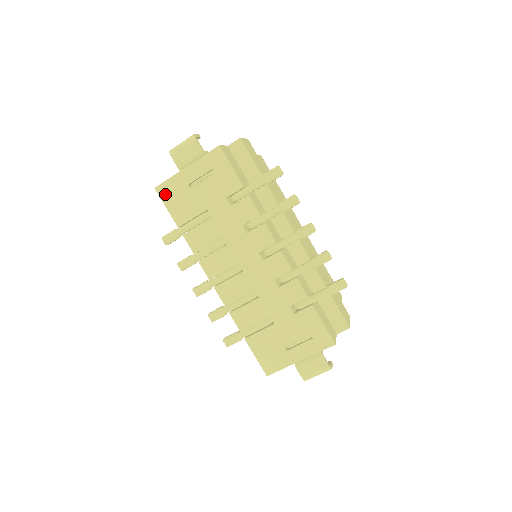
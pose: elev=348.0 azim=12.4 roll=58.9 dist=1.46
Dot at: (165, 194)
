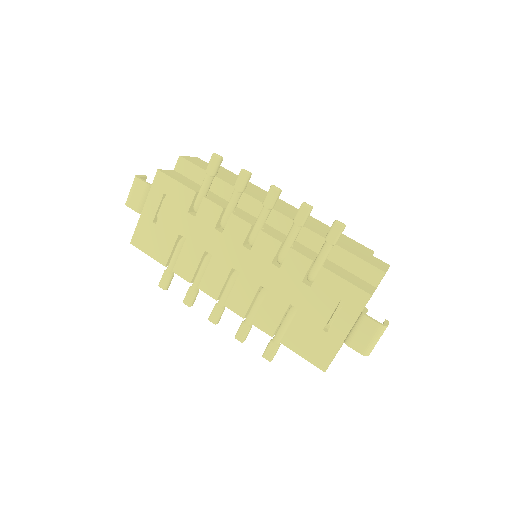
Dot at: (140, 243)
